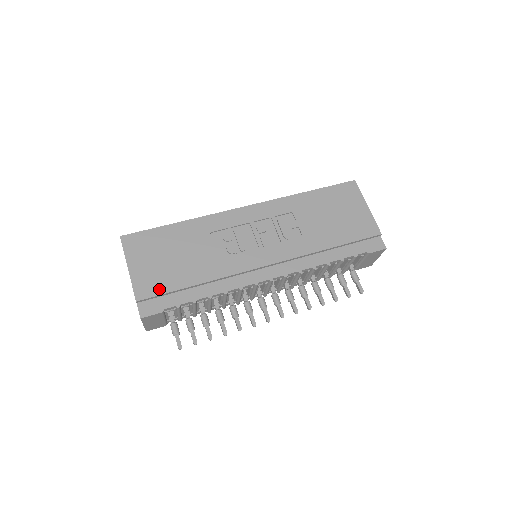
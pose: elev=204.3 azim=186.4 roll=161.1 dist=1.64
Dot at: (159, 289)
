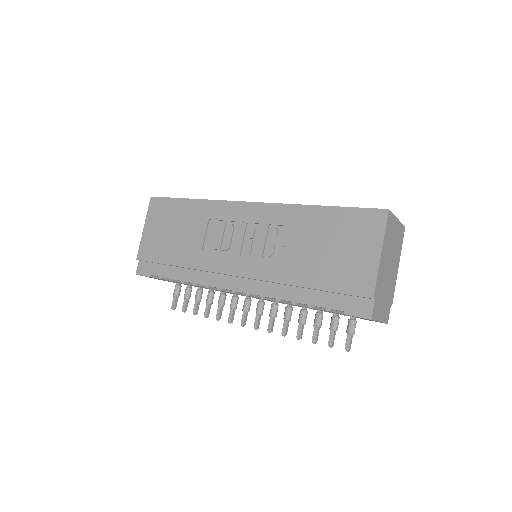
Dot at: (153, 256)
